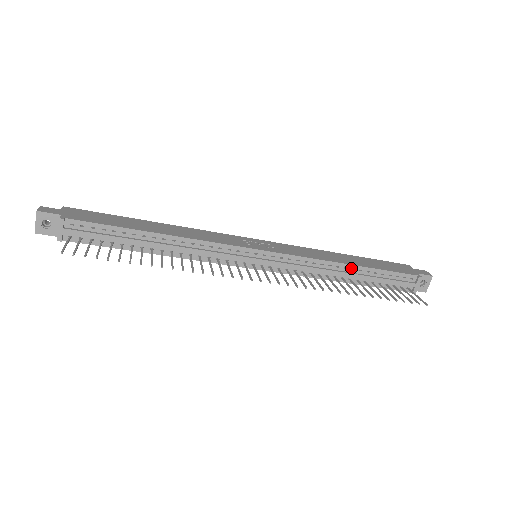
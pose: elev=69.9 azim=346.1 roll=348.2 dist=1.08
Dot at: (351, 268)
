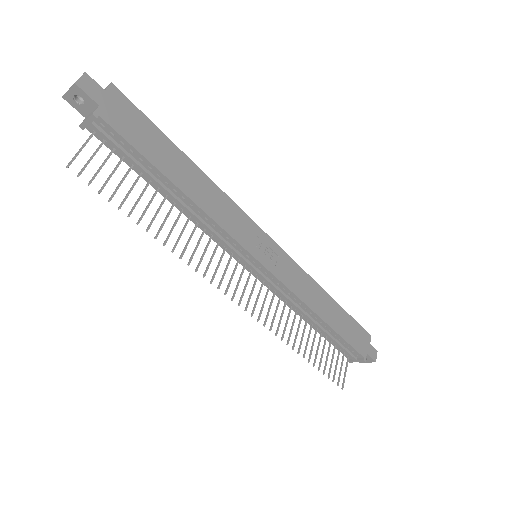
Dot at: (320, 321)
